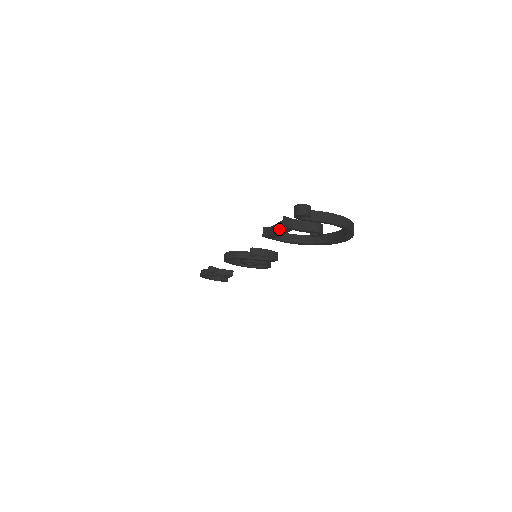
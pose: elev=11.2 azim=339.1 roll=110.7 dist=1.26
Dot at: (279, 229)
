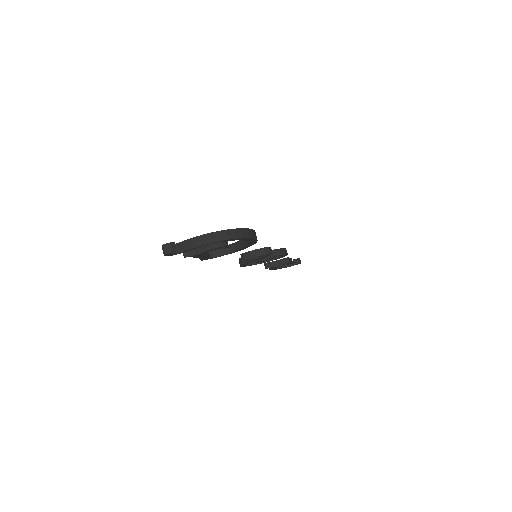
Dot at: (194, 256)
